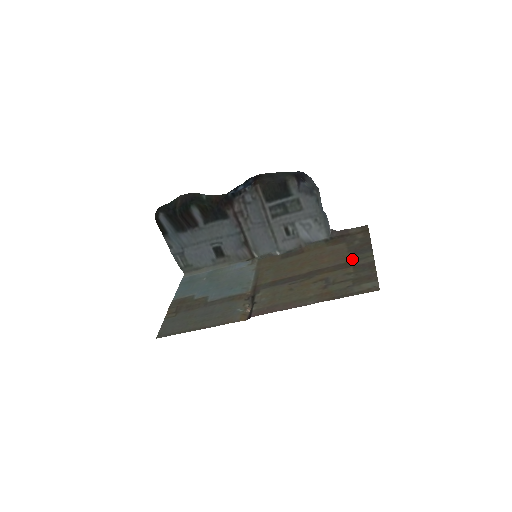
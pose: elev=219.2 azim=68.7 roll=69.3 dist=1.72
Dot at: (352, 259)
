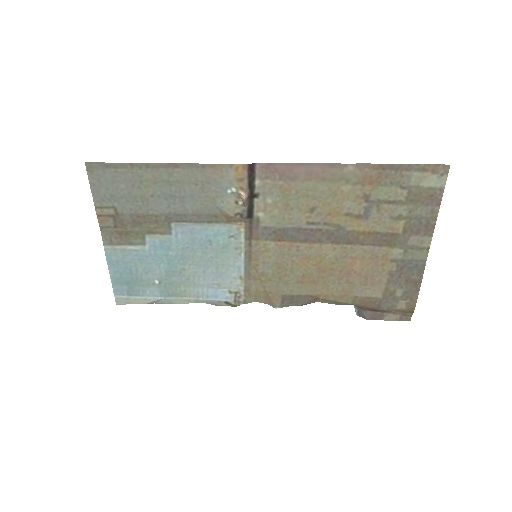
Dot at: (398, 251)
